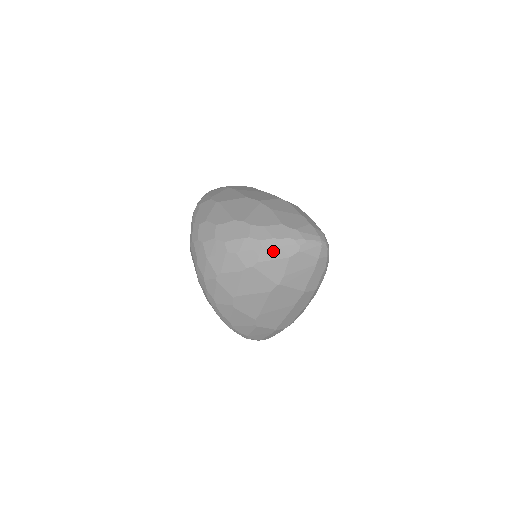
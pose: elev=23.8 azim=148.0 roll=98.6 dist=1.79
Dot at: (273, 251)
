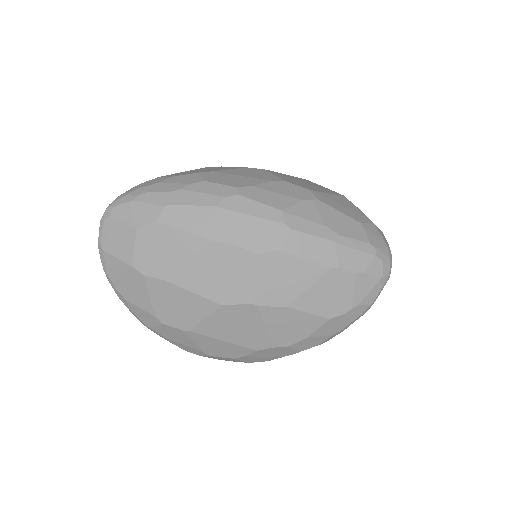
Dot at: occluded
